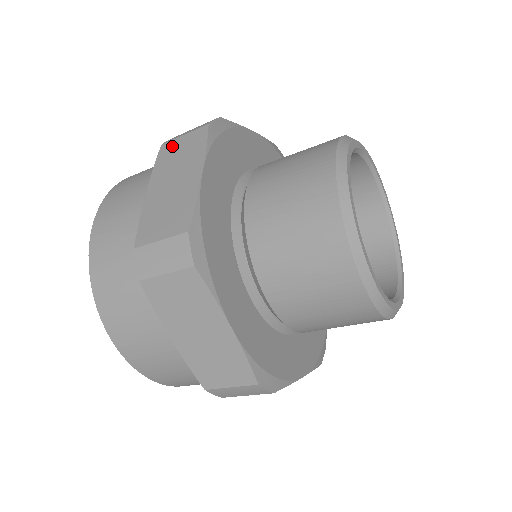
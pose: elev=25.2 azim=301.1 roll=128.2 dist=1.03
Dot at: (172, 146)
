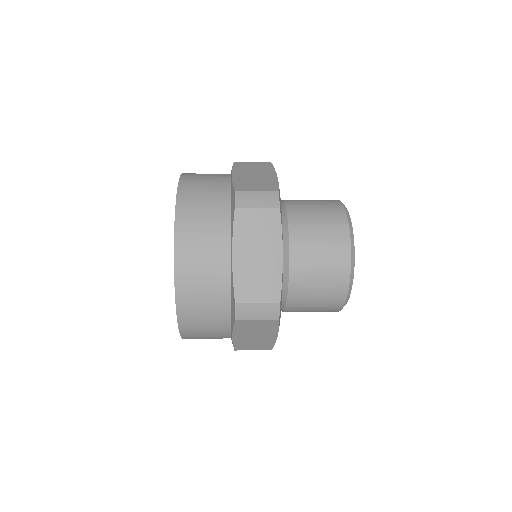
Dot at: (248, 215)
